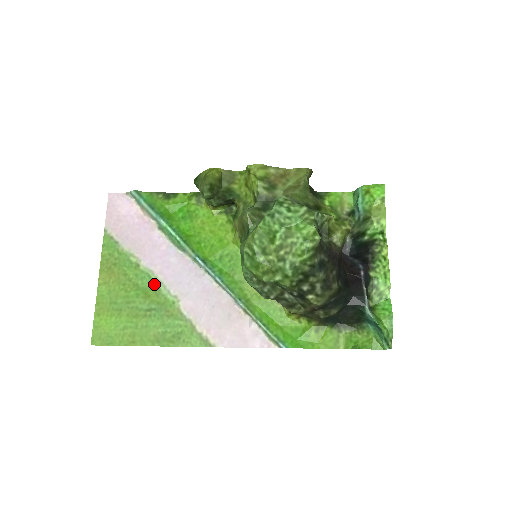
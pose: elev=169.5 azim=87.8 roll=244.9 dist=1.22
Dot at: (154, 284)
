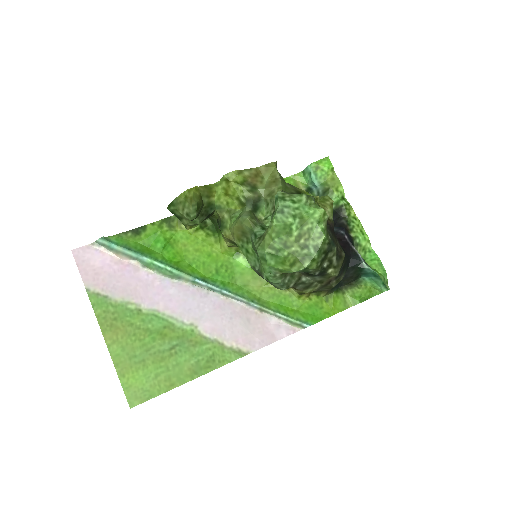
Dot at: (165, 321)
